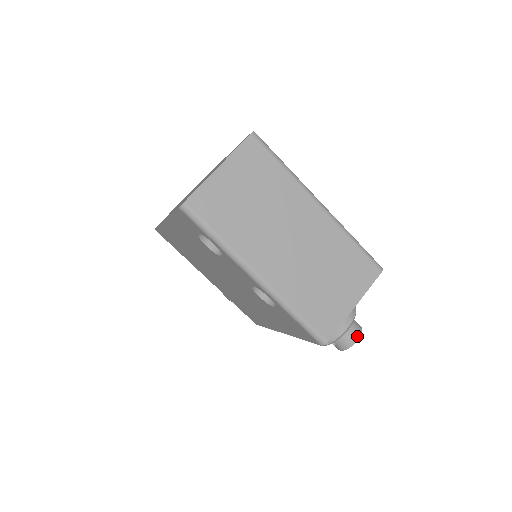
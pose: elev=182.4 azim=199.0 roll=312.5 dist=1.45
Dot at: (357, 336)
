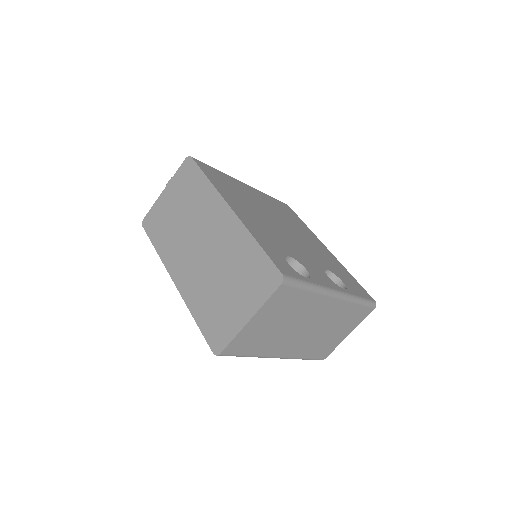
Dot at: occluded
